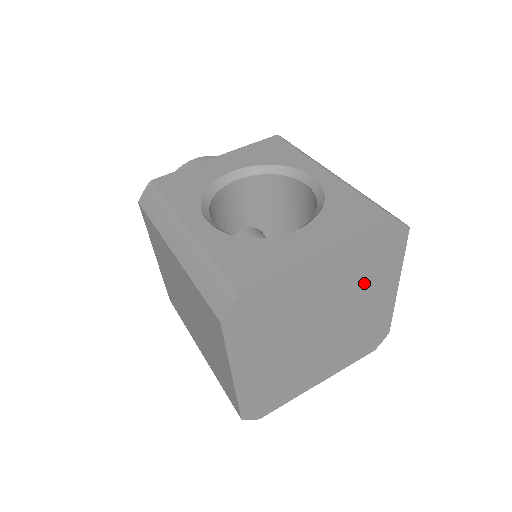
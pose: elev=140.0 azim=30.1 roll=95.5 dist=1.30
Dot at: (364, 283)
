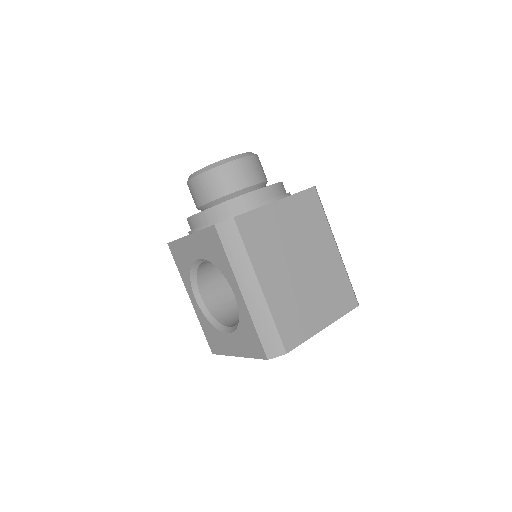
Dot at: occluded
